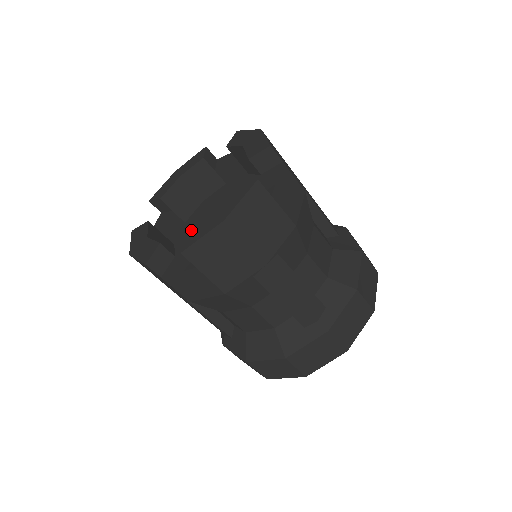
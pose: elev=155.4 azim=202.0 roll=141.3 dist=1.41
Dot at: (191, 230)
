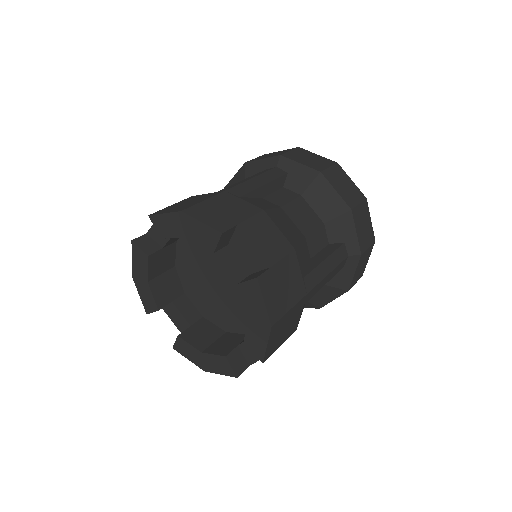
Dot at: (245, 341)
